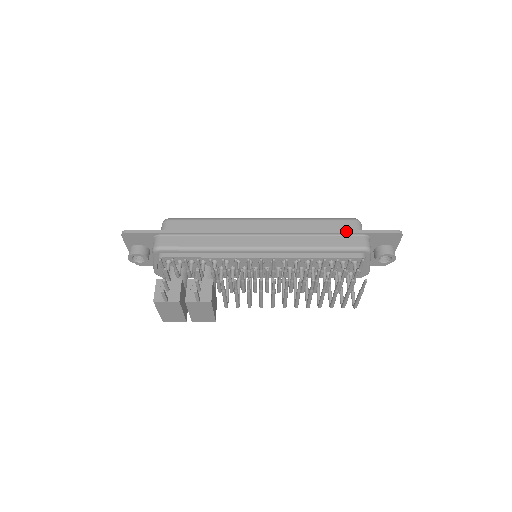
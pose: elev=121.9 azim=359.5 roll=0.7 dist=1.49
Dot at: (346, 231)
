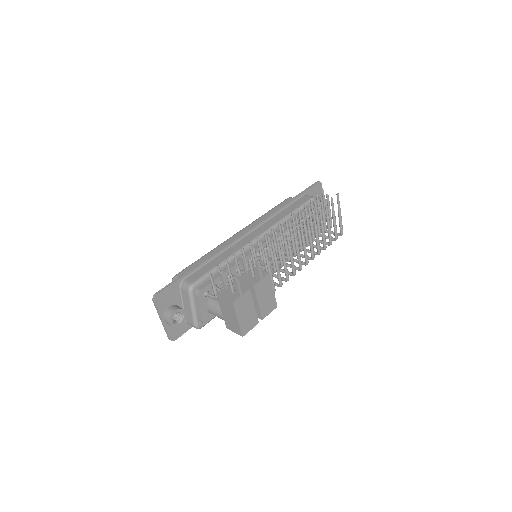
Dot at: (293, 198)
